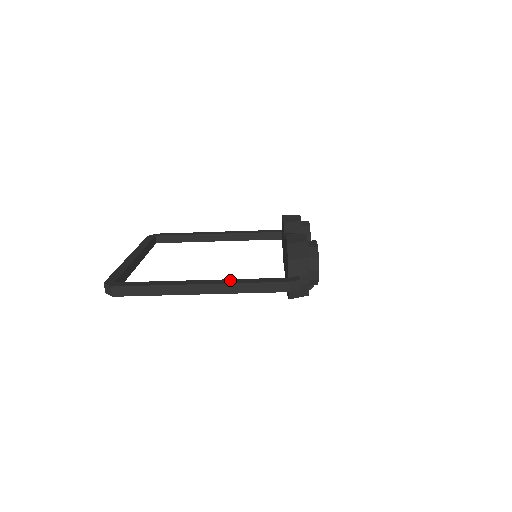
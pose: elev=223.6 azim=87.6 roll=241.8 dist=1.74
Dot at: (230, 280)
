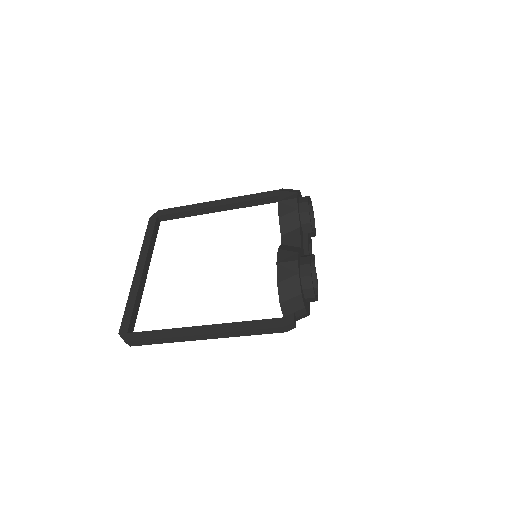
Dot at: (228, 325)
